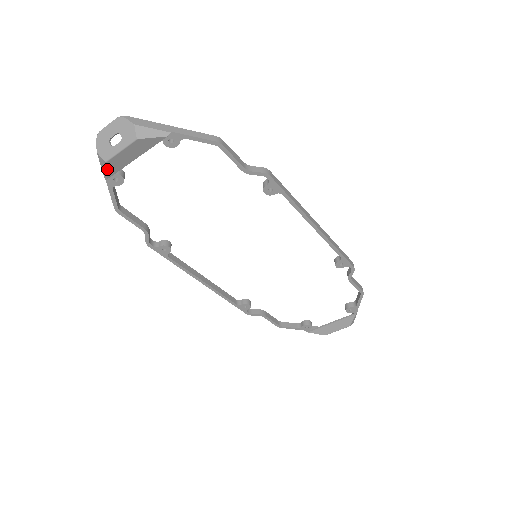
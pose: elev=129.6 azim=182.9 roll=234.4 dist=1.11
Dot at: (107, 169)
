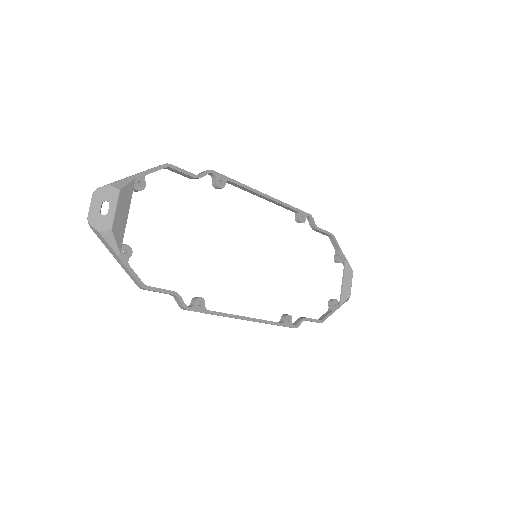
Dot at: (115, 239)
